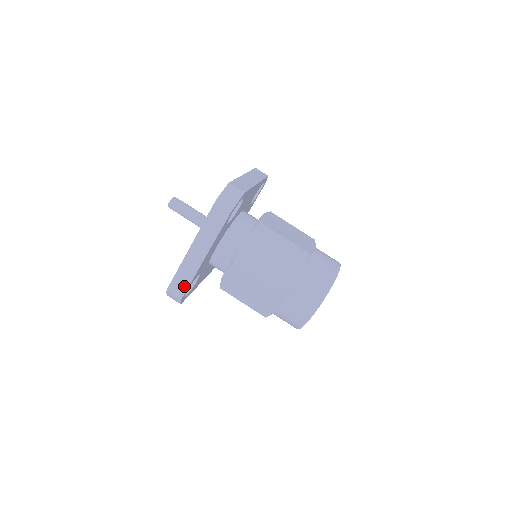
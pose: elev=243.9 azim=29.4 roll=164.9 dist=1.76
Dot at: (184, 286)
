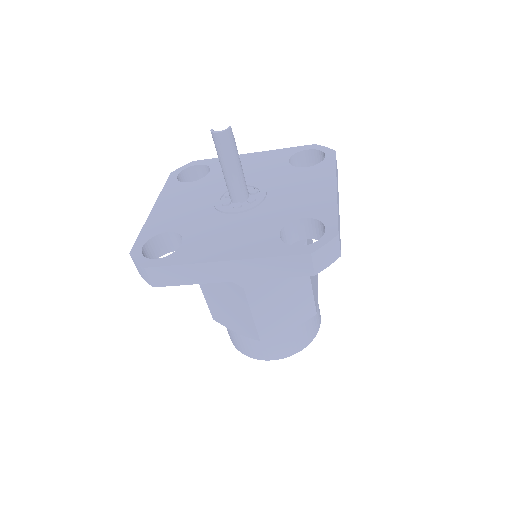
Dot at: (171, 281)
